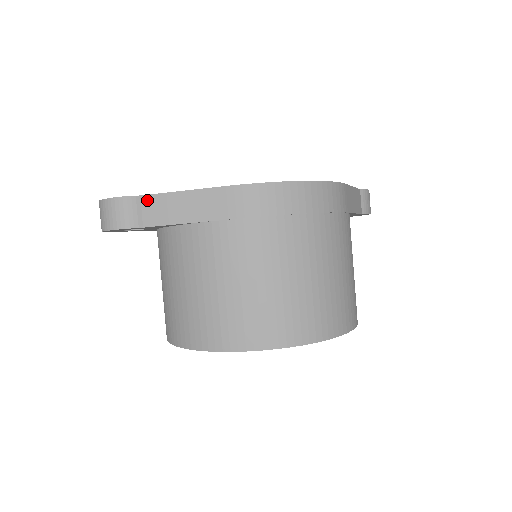
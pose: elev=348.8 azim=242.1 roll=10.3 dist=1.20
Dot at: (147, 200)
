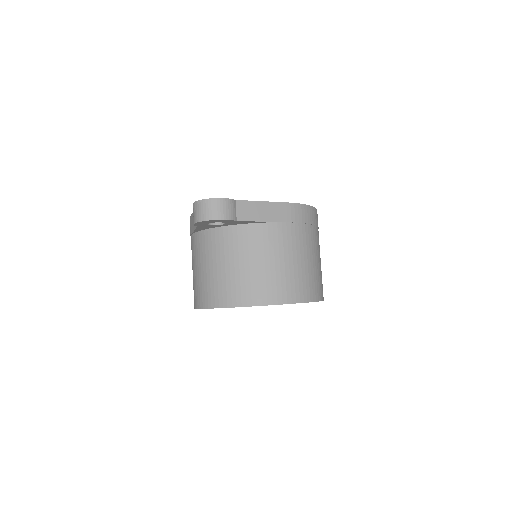
Dot at: (240, 203)
